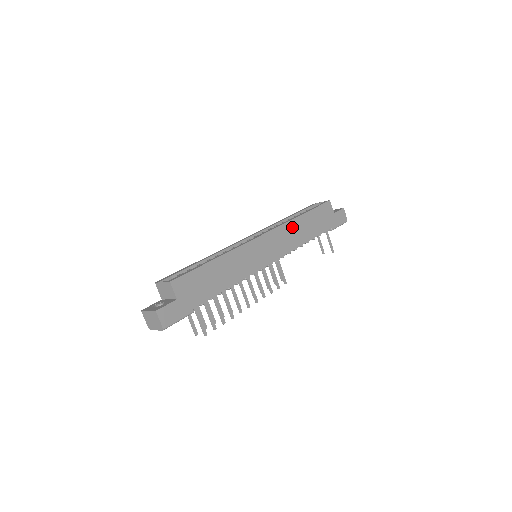
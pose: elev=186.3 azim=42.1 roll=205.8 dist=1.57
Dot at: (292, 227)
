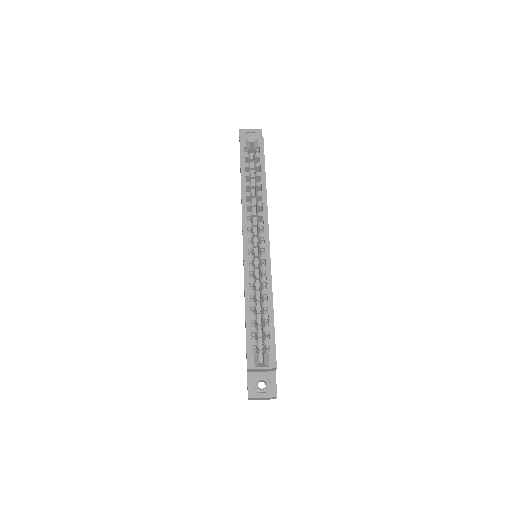
Dot at: occluded
